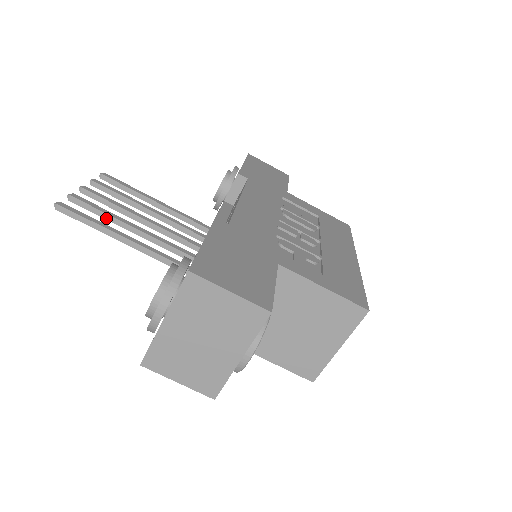
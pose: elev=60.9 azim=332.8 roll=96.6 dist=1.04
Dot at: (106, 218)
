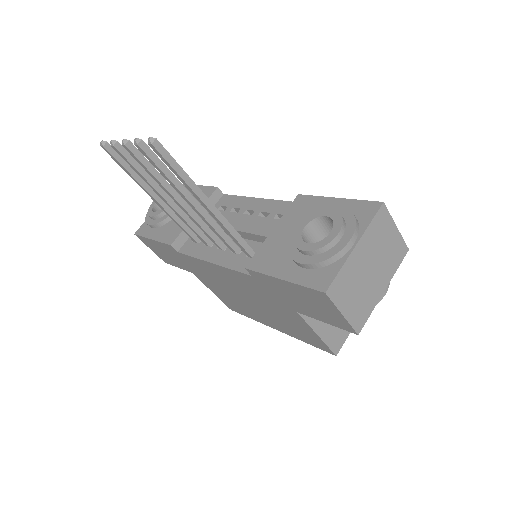
Dot at: (169, 177)
